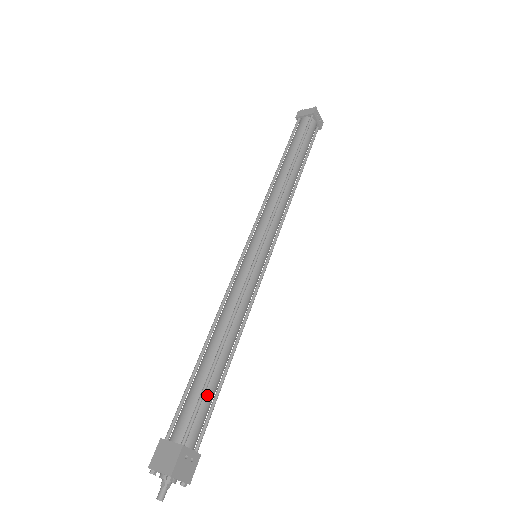
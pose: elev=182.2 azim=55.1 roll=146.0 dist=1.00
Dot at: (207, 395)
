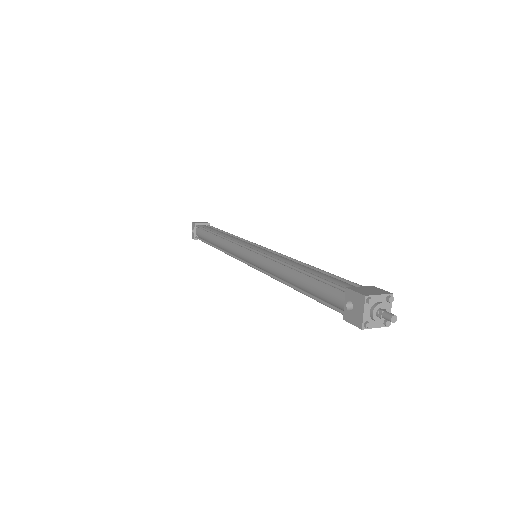
Dot at: occluded
